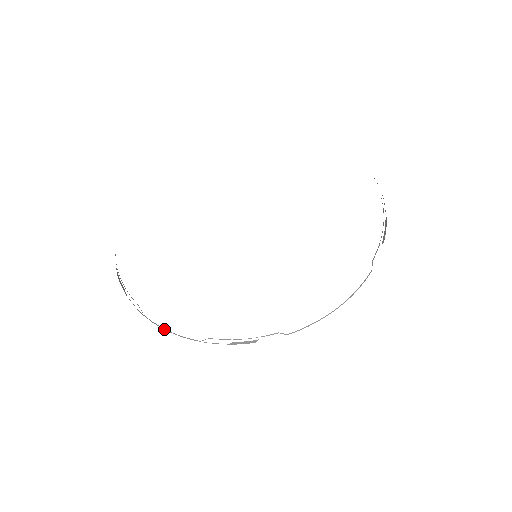
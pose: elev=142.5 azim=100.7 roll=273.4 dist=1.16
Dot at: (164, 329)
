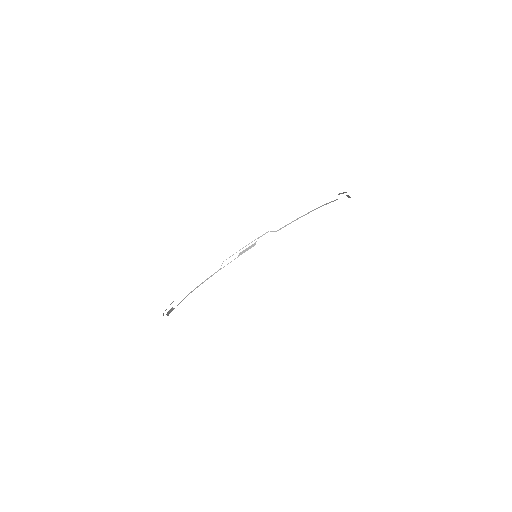
Dot at: (197, 287)
